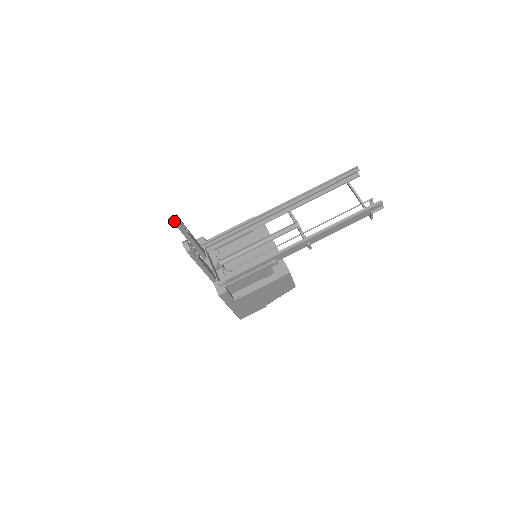
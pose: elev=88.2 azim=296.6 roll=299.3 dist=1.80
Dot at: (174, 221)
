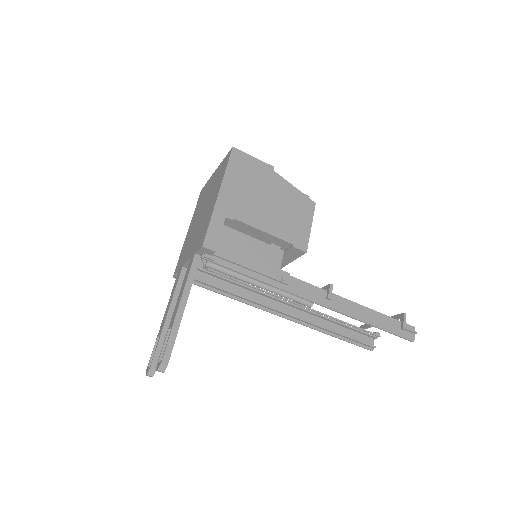
Dot at: (157, 370)
